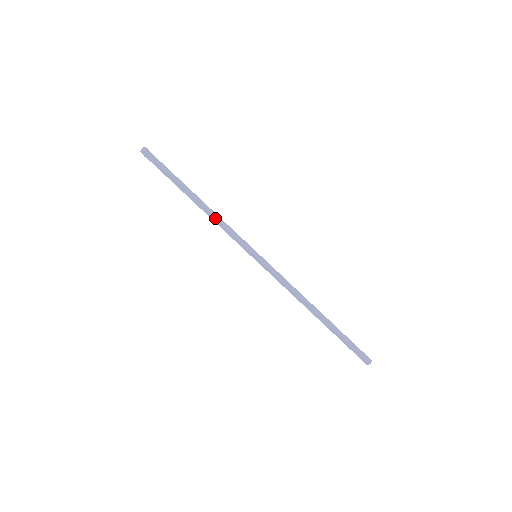
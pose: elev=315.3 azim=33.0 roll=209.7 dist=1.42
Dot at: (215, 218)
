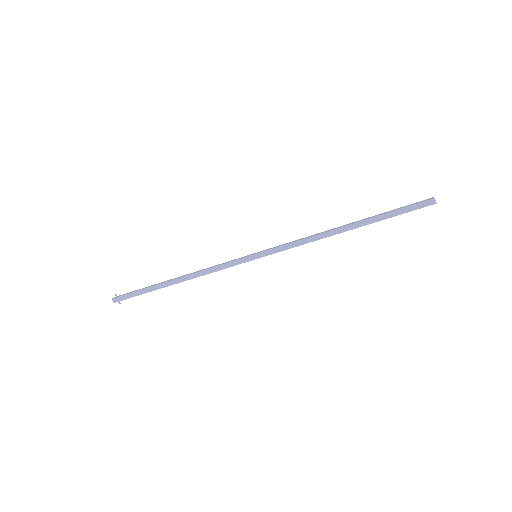
Dot at: (200, 271)
